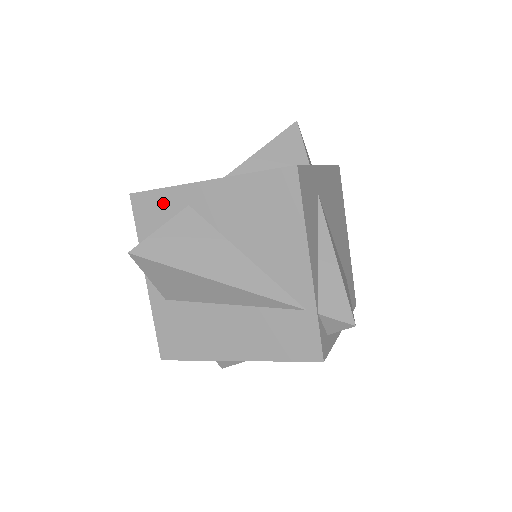
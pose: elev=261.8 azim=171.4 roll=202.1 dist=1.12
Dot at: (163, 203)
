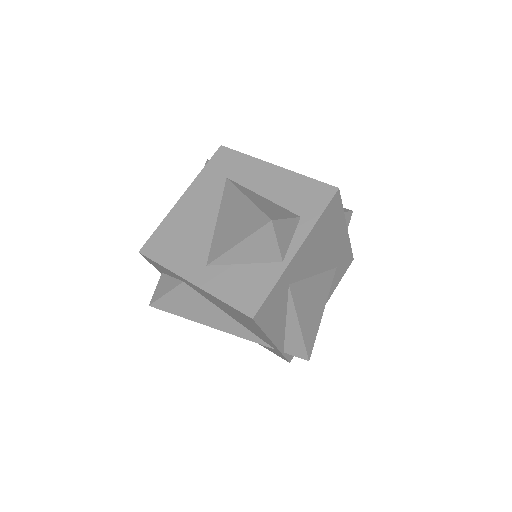
Dot at: (165, 270)
